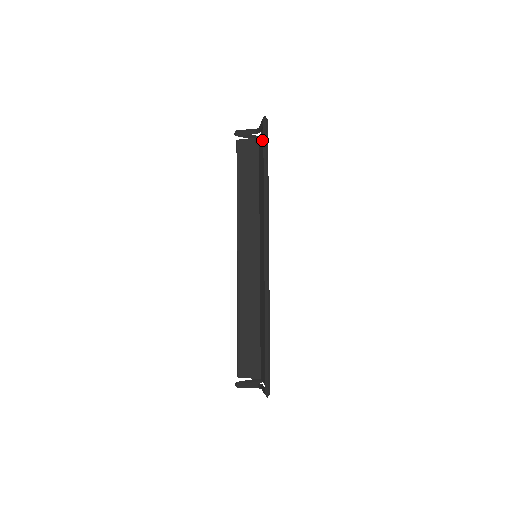
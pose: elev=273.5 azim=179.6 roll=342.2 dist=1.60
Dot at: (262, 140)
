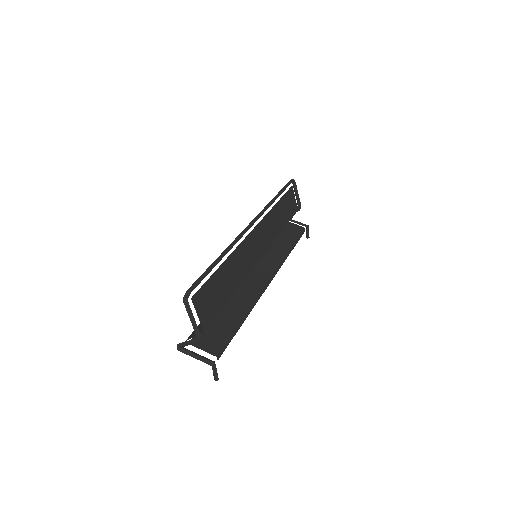
Dot at: (290, 195)
